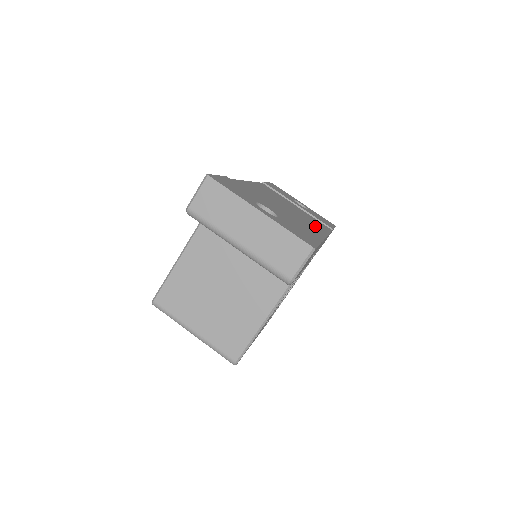
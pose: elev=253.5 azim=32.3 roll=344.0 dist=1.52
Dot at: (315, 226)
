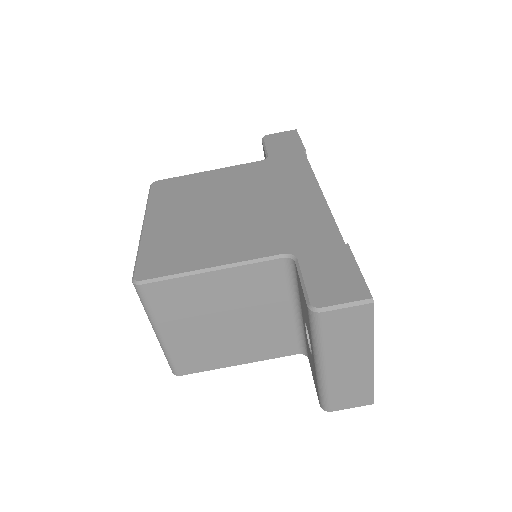
Dot at: occluded
